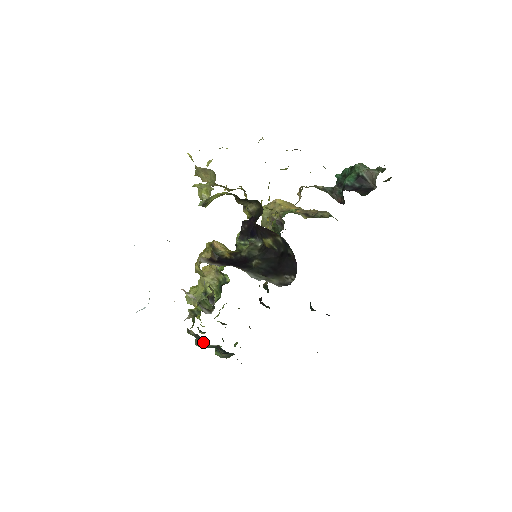
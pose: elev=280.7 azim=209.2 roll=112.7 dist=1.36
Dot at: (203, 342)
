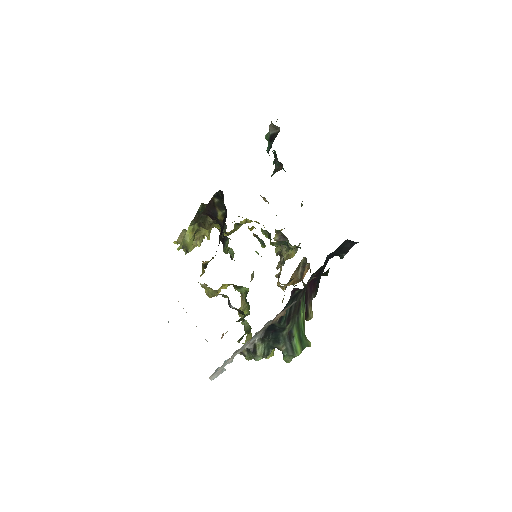
Dot at: (251, 346)
